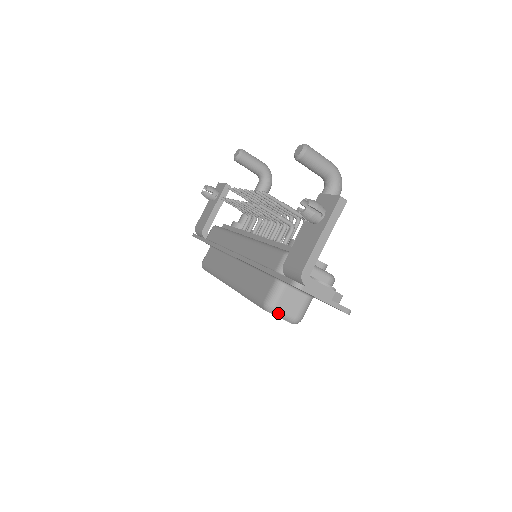
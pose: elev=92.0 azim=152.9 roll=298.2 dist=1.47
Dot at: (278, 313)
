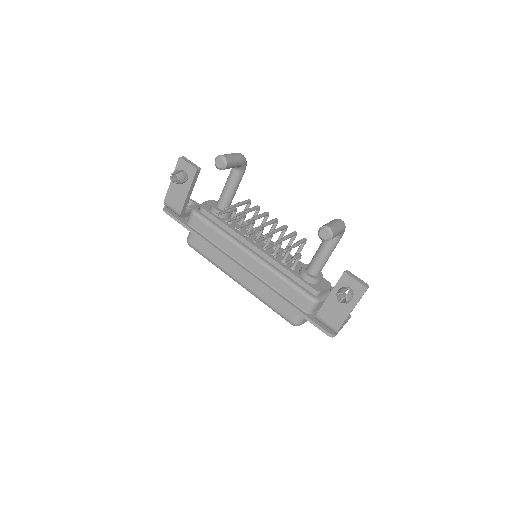
Dot at: (301, 324)
